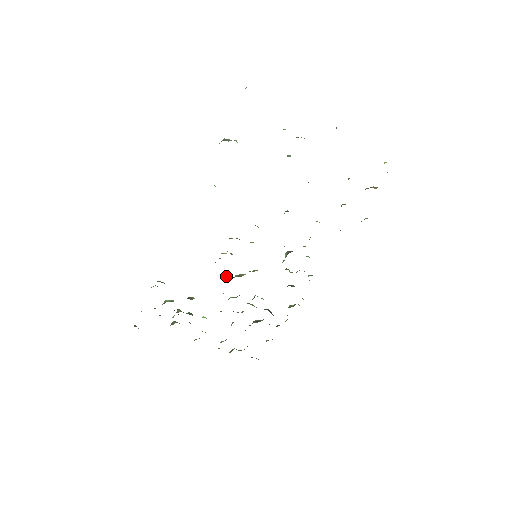
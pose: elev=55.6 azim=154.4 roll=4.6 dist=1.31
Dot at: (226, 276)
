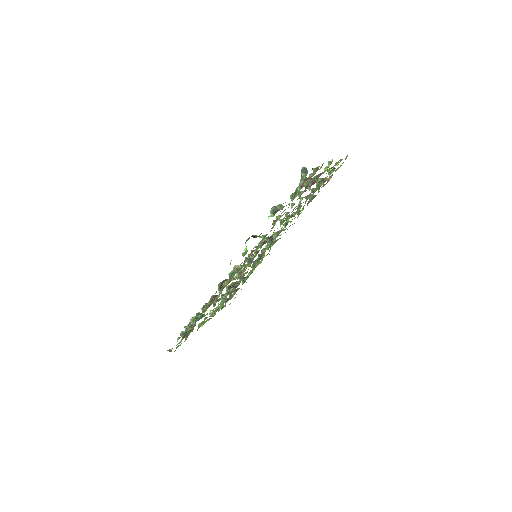
Dot at: occluded
